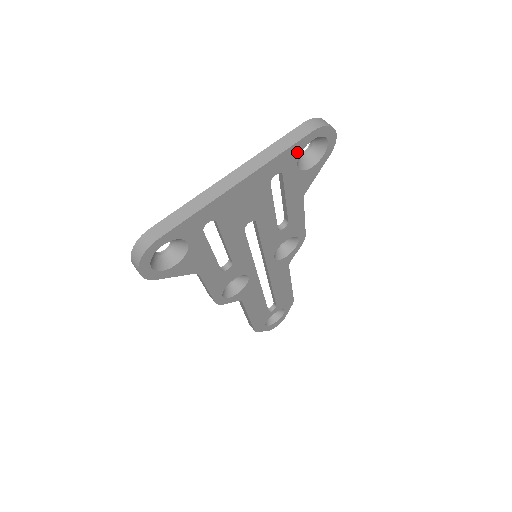
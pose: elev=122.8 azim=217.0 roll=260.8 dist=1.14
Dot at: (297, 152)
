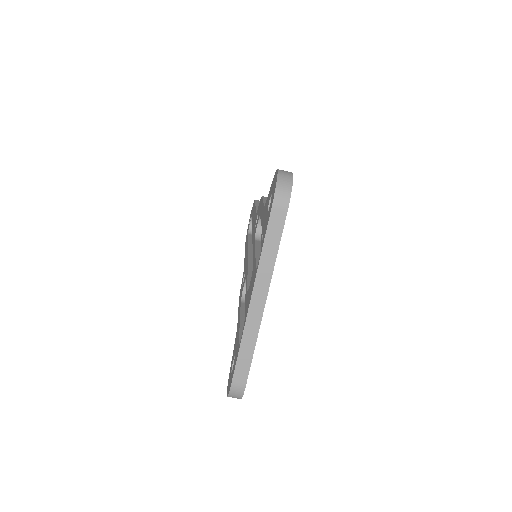
Dot at: occluded
